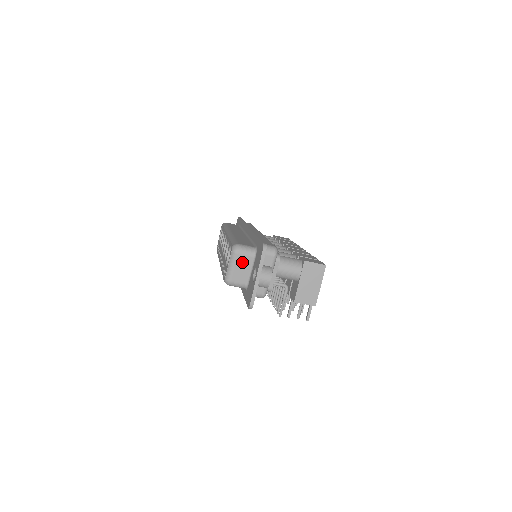
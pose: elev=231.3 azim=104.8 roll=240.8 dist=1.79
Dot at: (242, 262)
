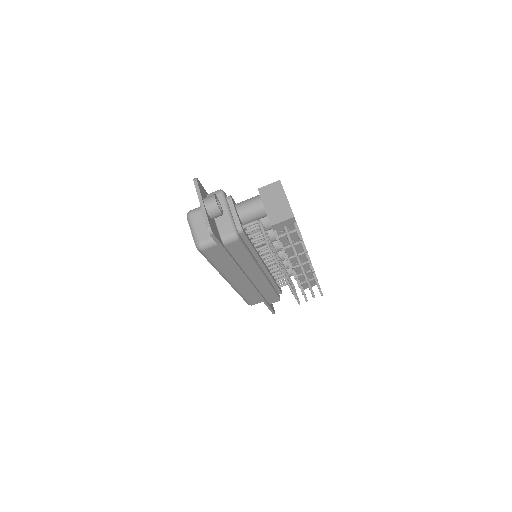
Dot at: (199, 219)
